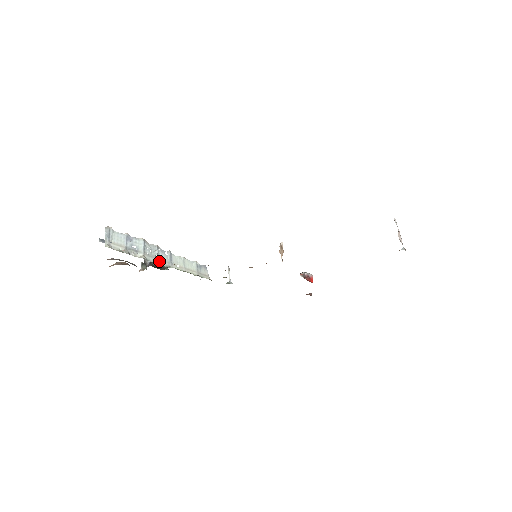
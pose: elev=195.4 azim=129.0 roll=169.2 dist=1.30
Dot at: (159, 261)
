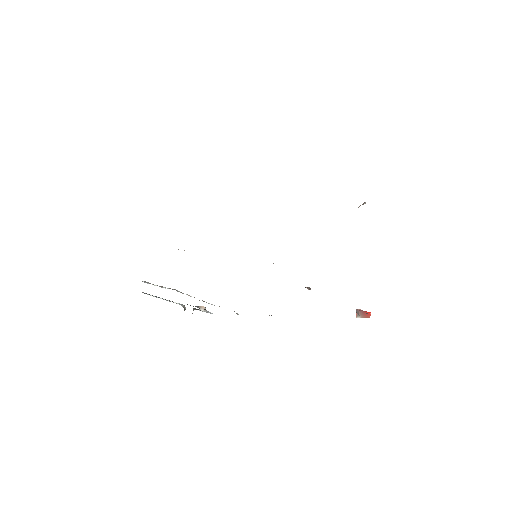
Dot at: (190, 296)
